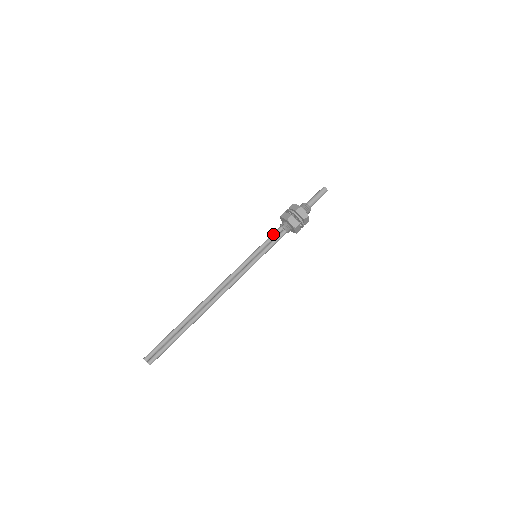
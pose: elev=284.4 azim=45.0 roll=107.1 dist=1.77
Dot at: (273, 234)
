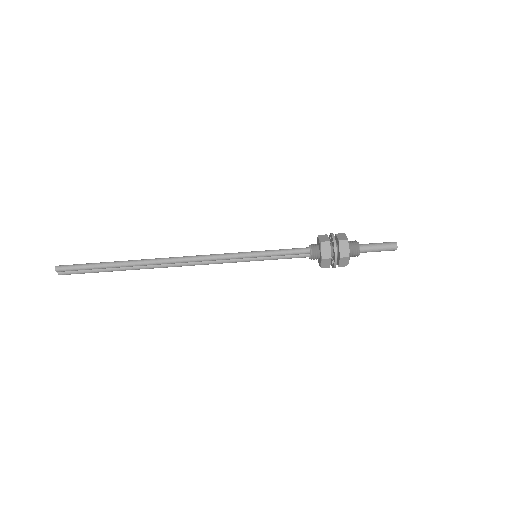
Dot at: (294, 252)
